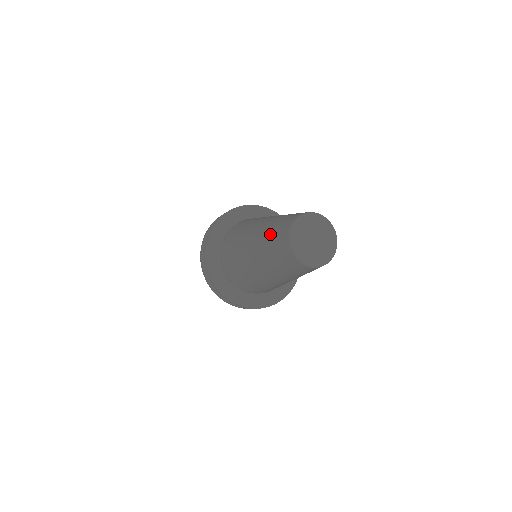
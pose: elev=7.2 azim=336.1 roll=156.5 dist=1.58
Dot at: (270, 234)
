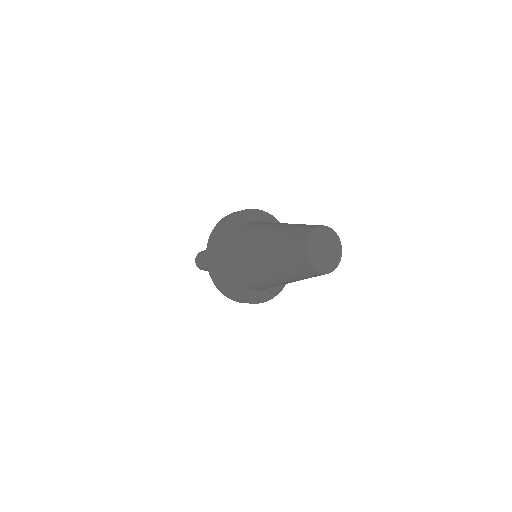
Dot at: (289, 233)
